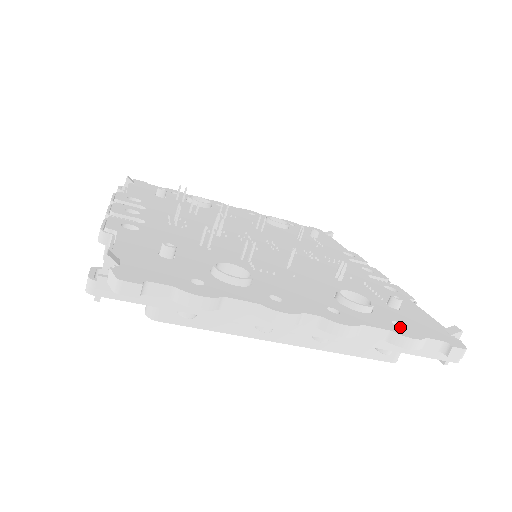
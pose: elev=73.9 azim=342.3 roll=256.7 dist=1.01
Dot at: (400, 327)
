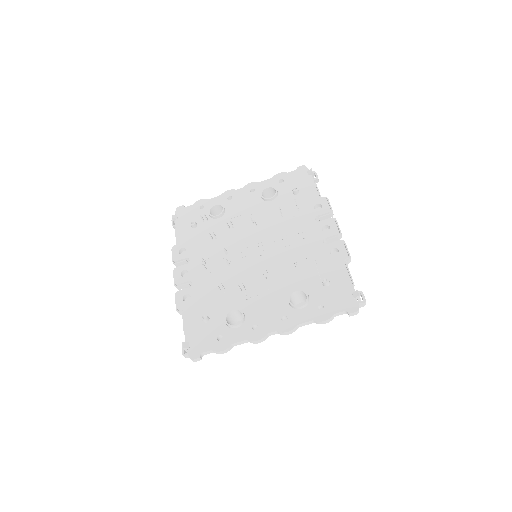
Dot at: (321, 312)
